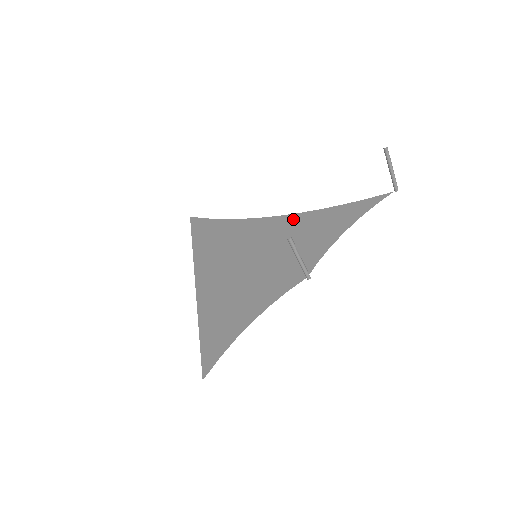
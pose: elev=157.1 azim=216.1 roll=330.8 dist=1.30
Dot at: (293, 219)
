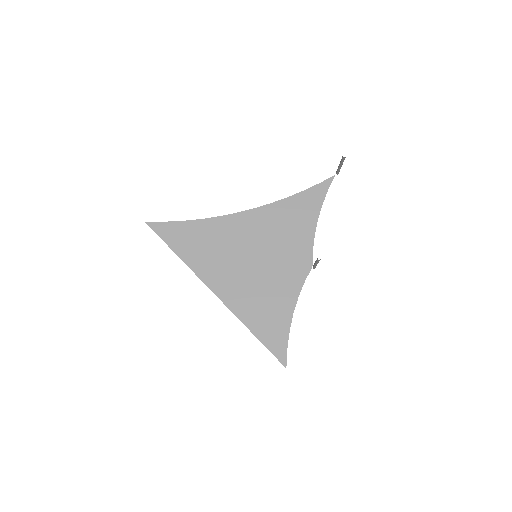
Dot at: (266, 212)
